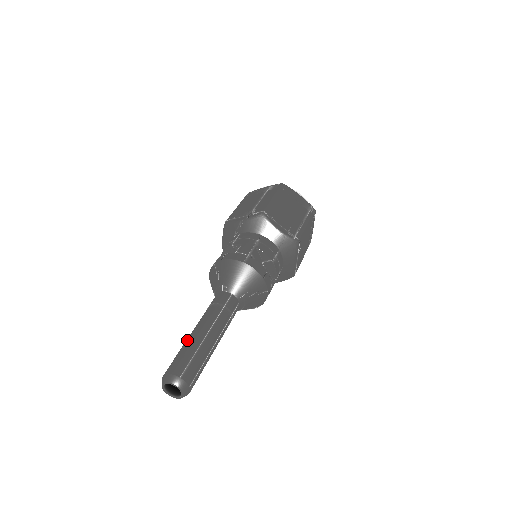
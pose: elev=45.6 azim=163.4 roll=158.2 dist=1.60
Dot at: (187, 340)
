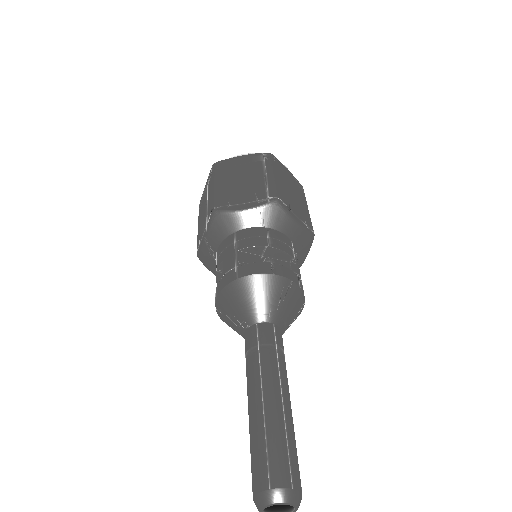
Dot at: occluded
